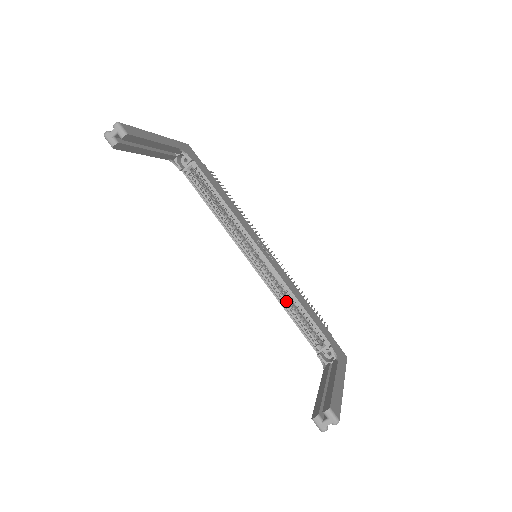
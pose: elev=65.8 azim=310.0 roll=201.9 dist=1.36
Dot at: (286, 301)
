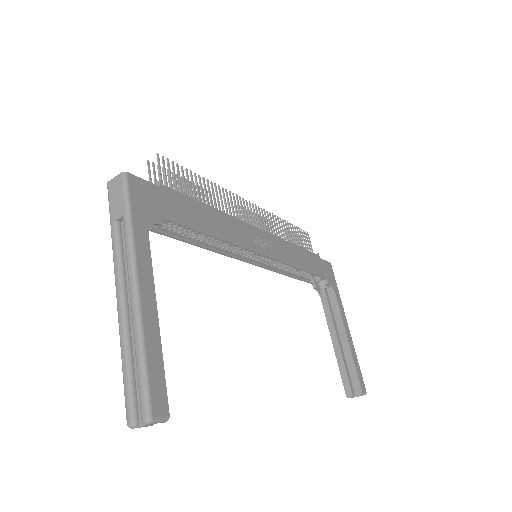
Dot at: (287, 269)
